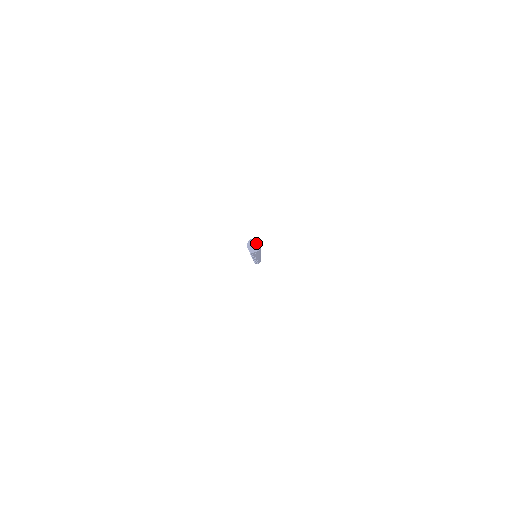
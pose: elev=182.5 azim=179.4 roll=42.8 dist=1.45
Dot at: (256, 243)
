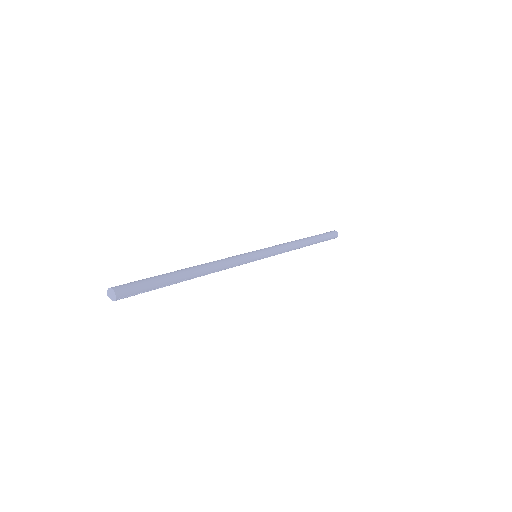
Dot at: (111, 291)
